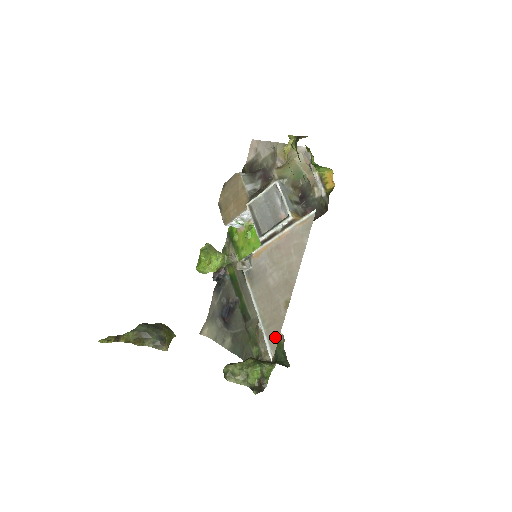
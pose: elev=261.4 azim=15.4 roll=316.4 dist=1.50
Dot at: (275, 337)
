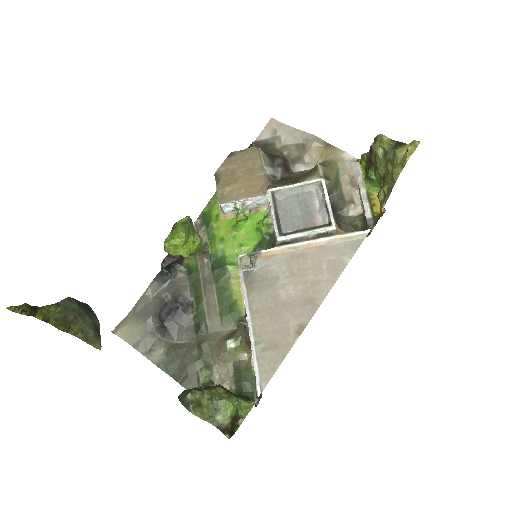
Dot at: (272, 366)
